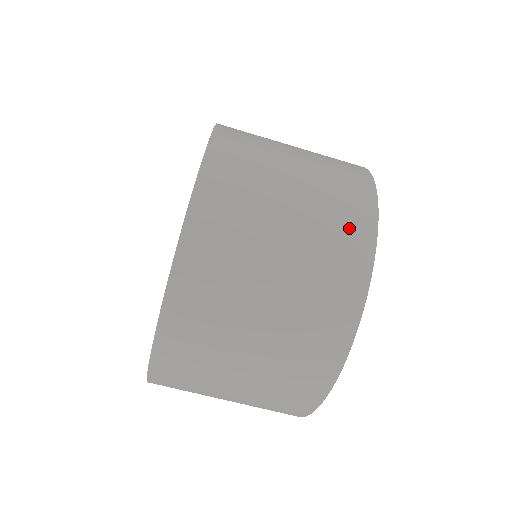
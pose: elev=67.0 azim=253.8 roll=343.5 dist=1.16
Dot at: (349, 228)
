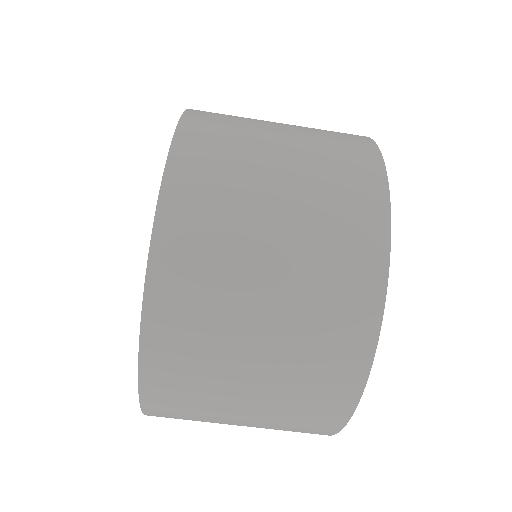
Dot at: (355, 201)
